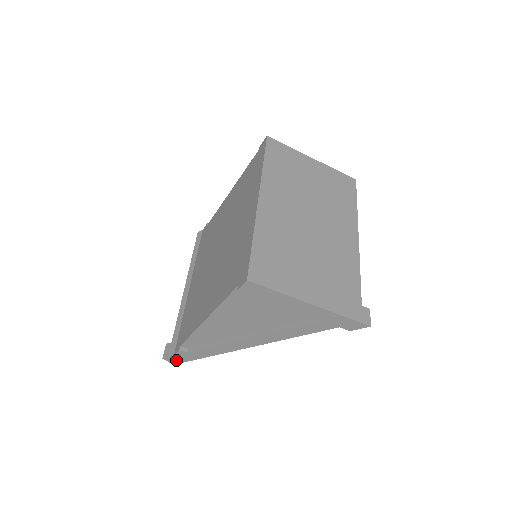
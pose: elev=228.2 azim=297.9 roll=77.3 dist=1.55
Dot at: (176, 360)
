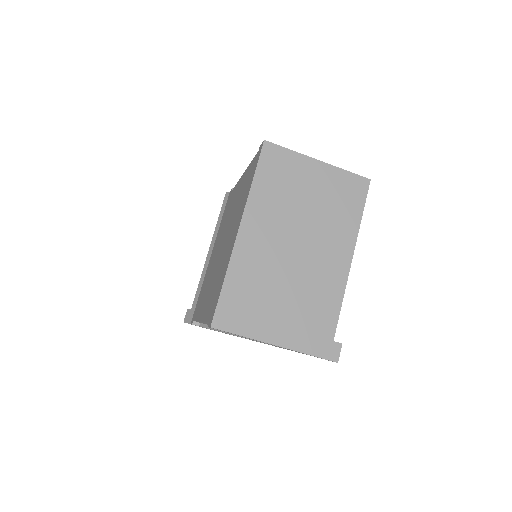
Dot at: occluded
